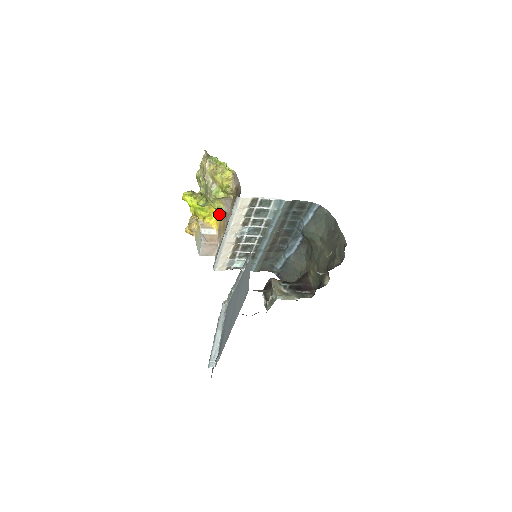
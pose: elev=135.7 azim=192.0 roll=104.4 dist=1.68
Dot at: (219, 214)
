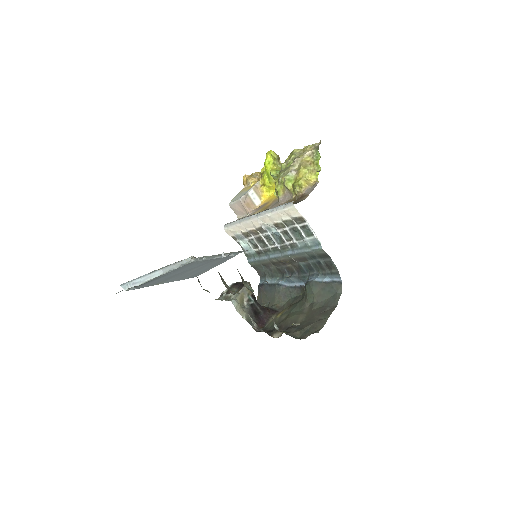
Dot at: occluded
